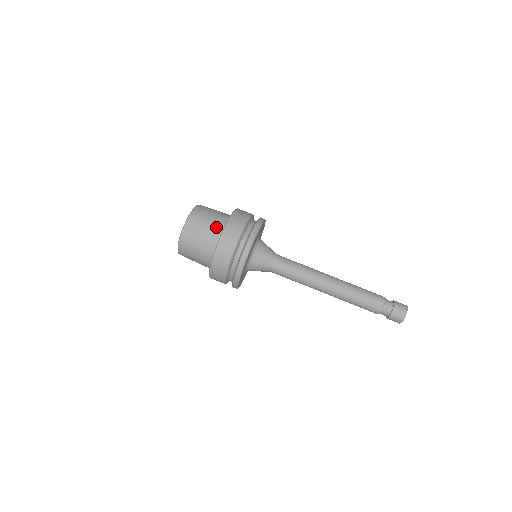
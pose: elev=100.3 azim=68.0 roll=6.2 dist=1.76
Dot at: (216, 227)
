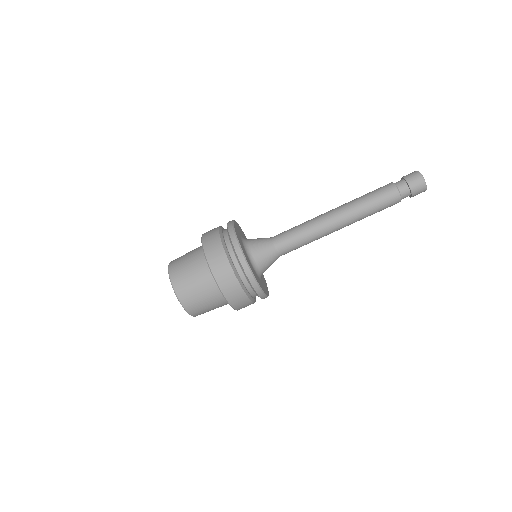
Dot at: (219, 303)
